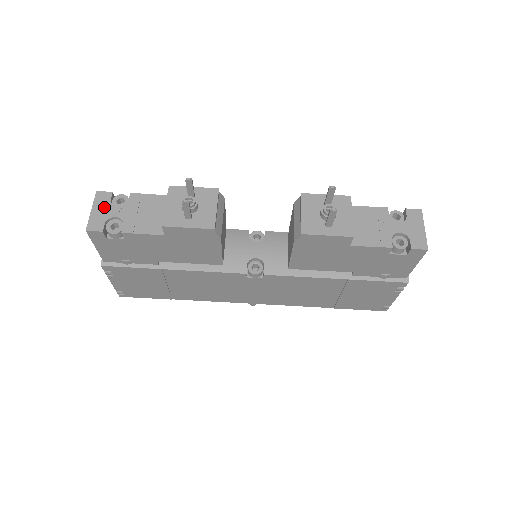
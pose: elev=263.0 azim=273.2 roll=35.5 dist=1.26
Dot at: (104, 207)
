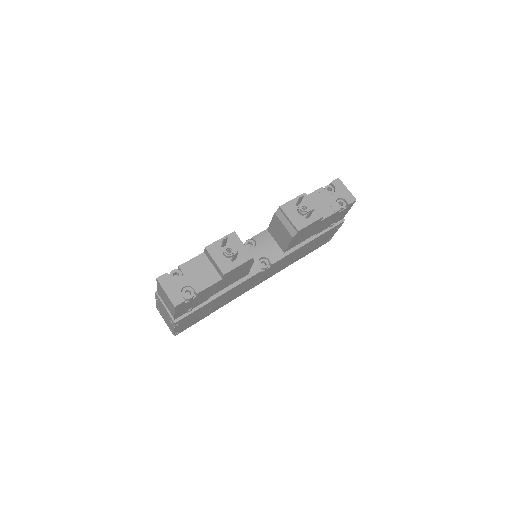
Dot at: (171, 285)
